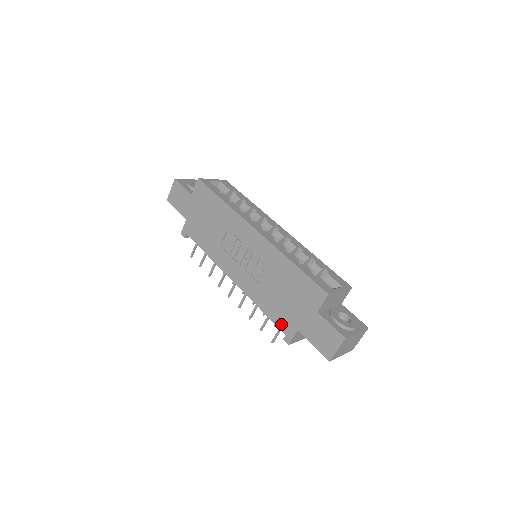
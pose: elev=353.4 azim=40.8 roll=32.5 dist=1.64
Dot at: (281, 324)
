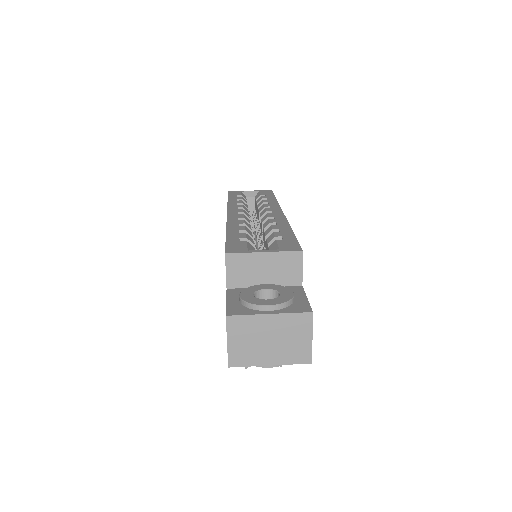
Dot at: occluded
